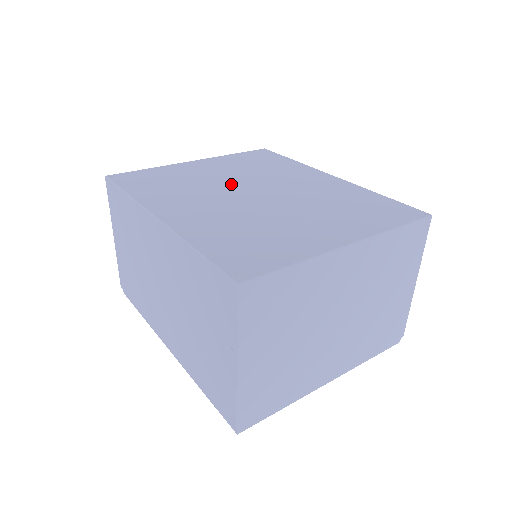
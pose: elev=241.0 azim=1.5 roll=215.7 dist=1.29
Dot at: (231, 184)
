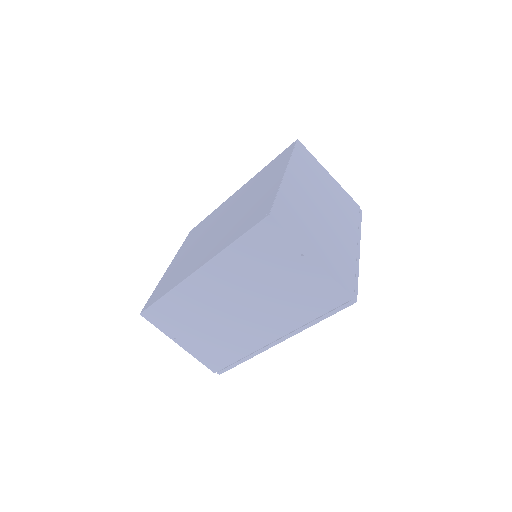
Dot at: (203, 240)
